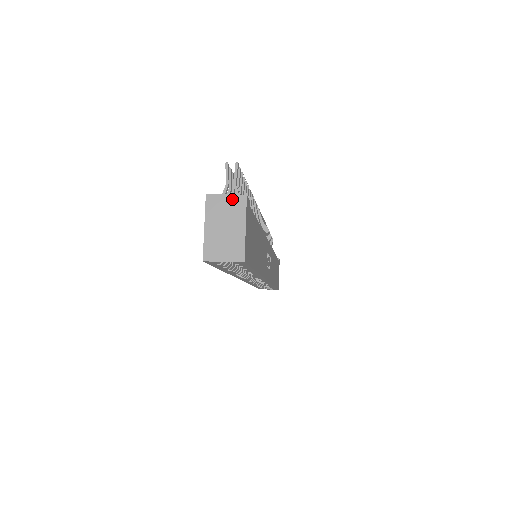
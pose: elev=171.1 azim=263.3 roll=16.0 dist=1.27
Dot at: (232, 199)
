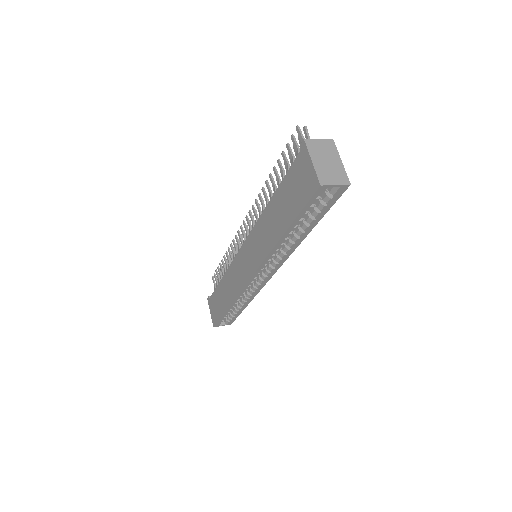
Dot at: (324, 142)
